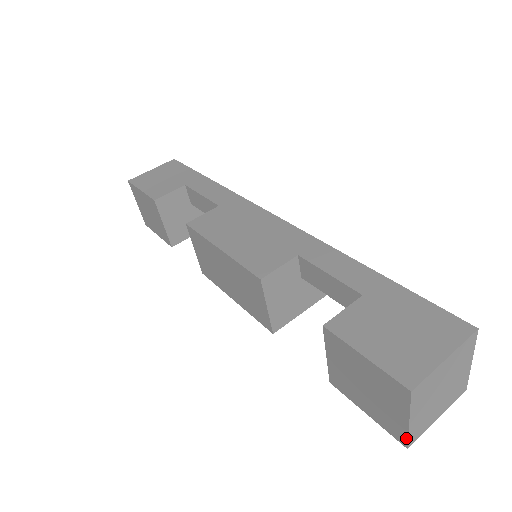
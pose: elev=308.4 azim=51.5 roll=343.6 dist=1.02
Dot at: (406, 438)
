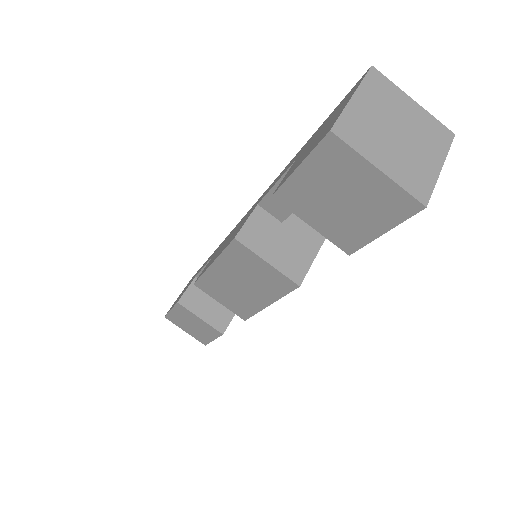
Dot at: (407, 195)
